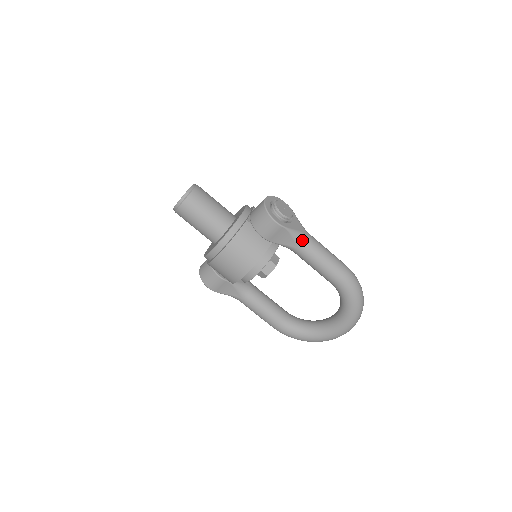
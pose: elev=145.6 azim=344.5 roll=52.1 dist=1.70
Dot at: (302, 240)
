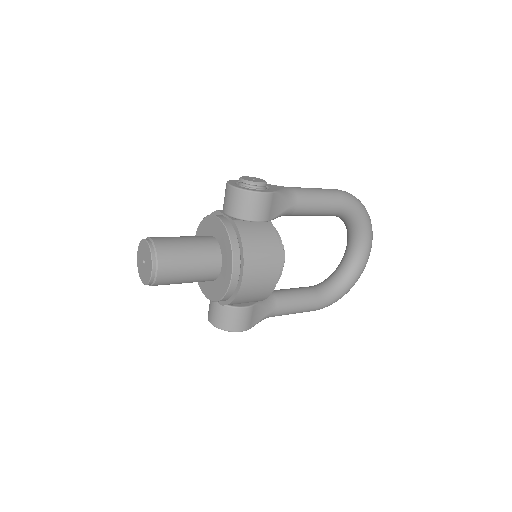
Dot at: (291, 194)
